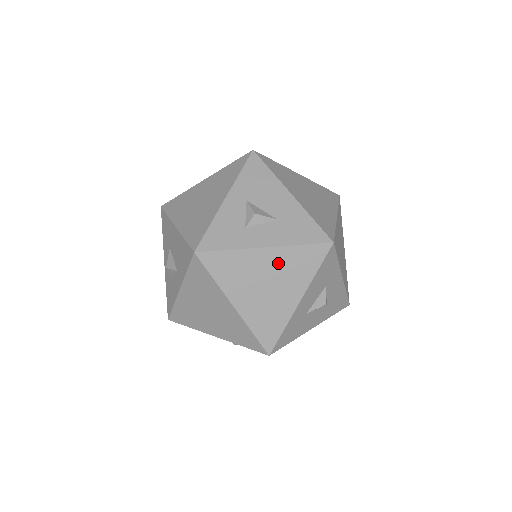
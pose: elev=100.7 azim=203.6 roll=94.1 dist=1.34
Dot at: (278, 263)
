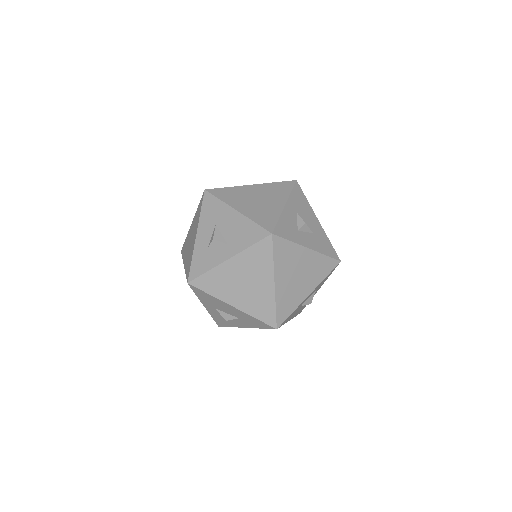
Dot at: (310, 262)
